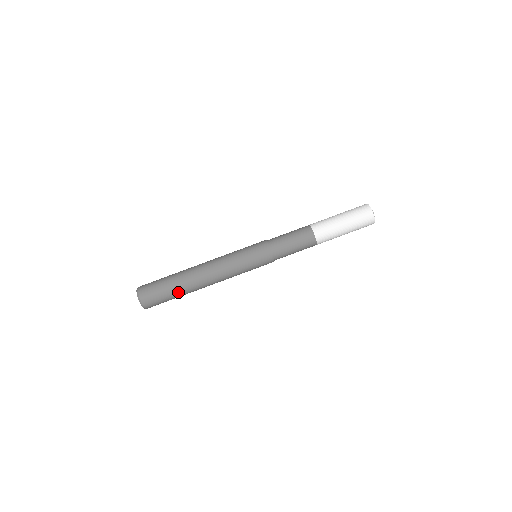
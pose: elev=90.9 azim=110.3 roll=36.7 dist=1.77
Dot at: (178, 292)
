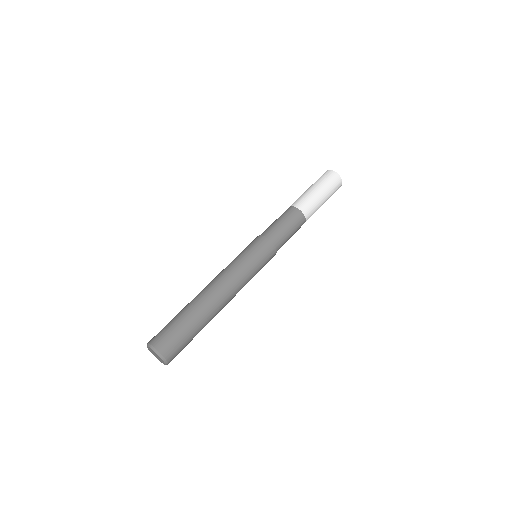
Dot at: (190, 316)
